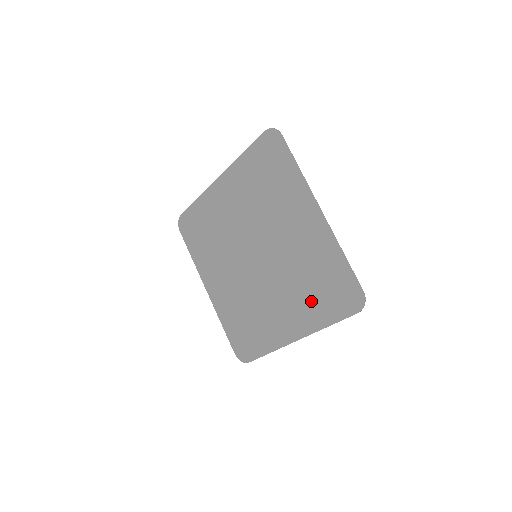
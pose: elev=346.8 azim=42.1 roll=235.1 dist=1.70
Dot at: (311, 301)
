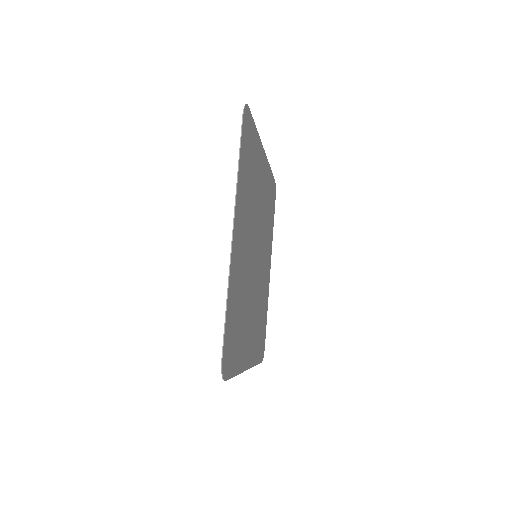
Dot at: (240, 336)
